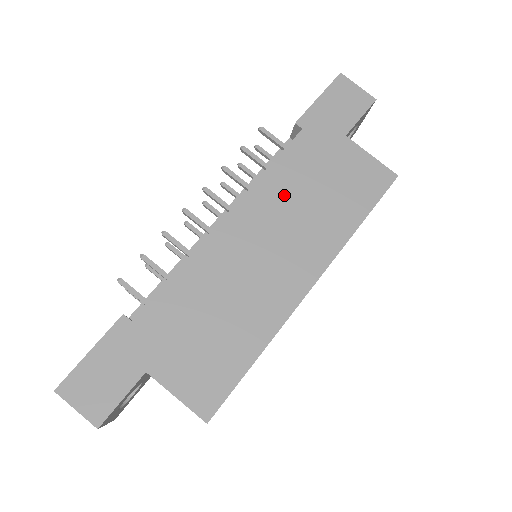
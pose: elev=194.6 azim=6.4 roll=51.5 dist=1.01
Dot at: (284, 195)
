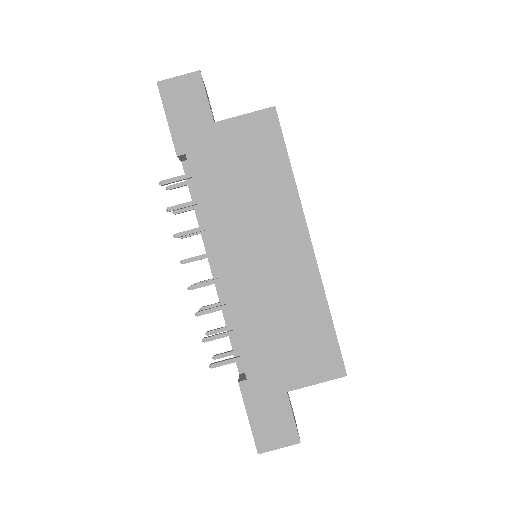
Dot at: (229, 210)
